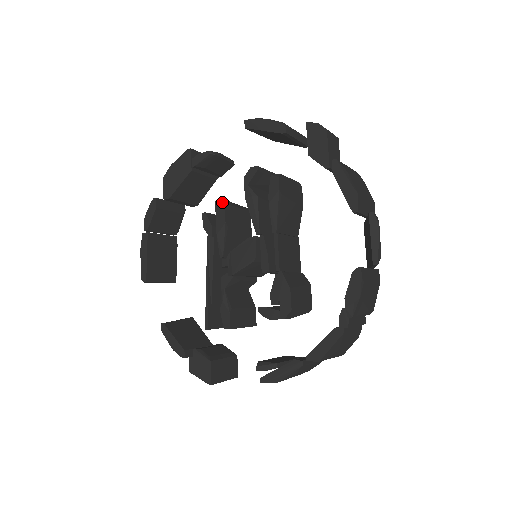
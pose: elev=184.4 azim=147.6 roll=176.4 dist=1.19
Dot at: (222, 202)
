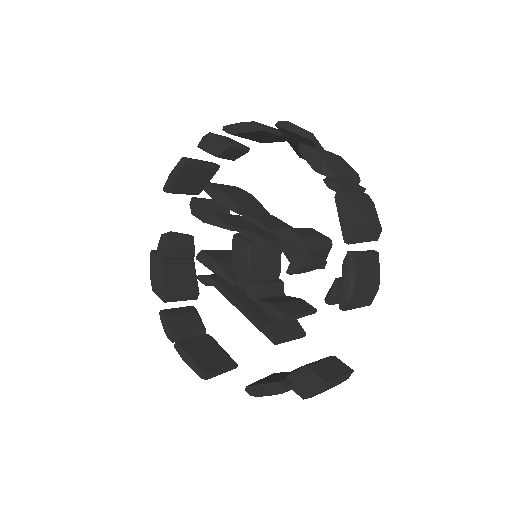
Dot at: (199, 252)
